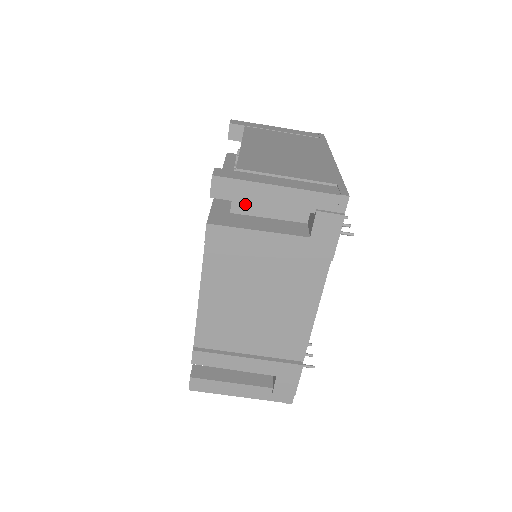
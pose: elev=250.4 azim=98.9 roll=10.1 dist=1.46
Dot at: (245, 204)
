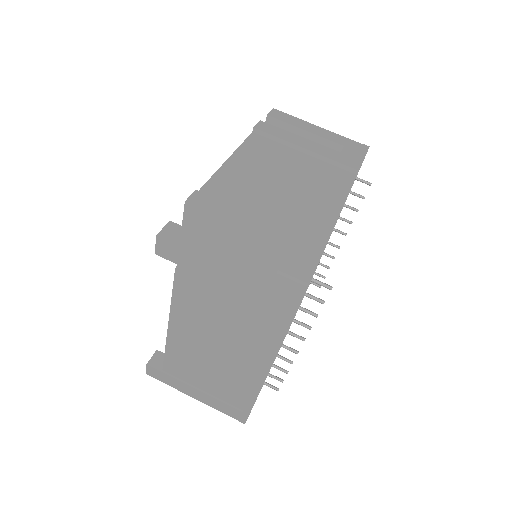
Dot at: occluded
